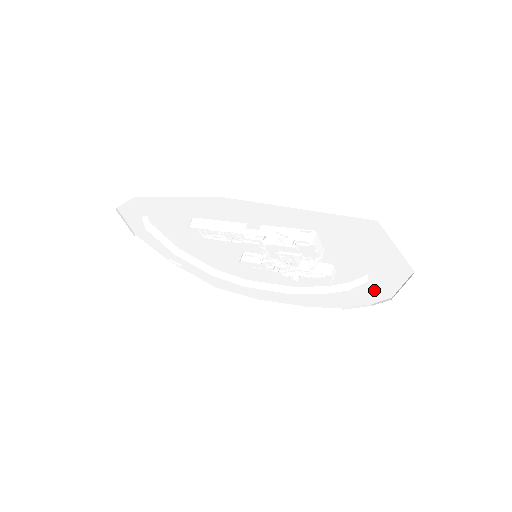
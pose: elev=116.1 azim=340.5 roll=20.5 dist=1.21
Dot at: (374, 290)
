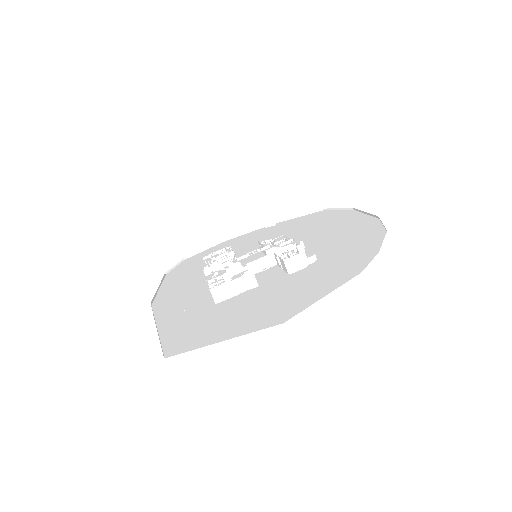
Dot at: (336, 270)
